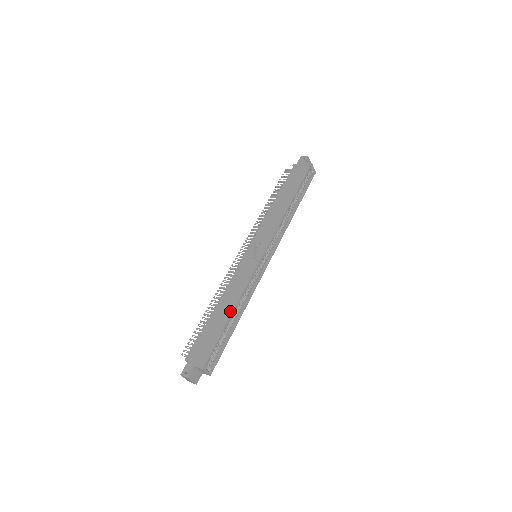
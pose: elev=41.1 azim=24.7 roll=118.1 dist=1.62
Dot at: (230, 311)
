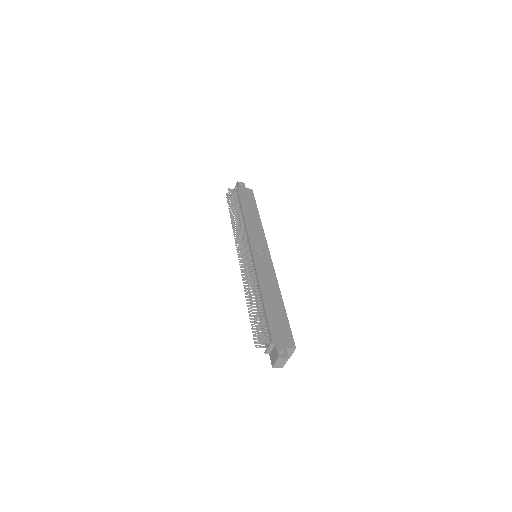
Dot at: (280, 298)
